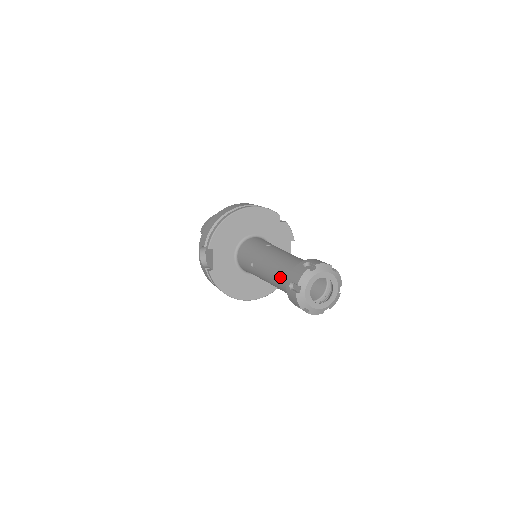
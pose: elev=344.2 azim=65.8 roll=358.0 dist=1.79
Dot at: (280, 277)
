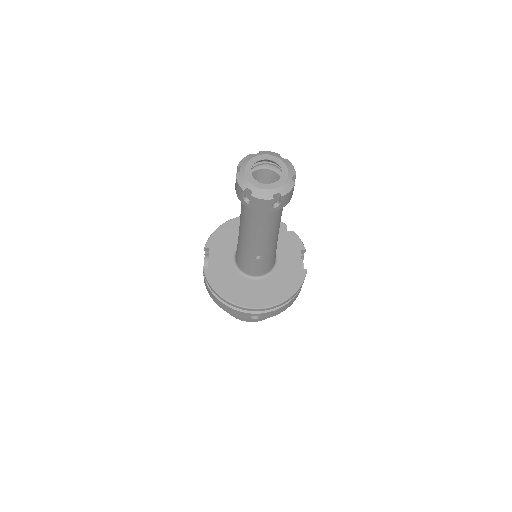
Dot at: occluded
